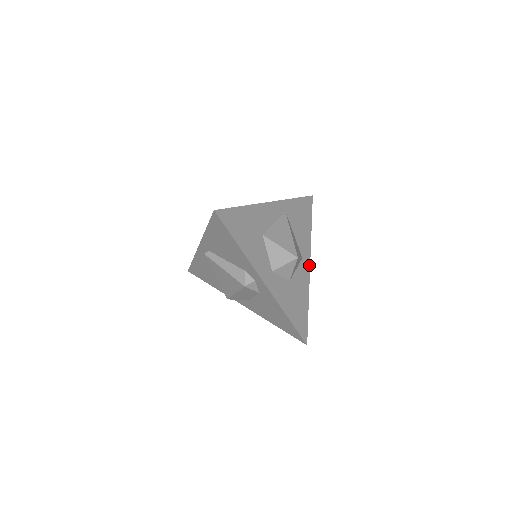
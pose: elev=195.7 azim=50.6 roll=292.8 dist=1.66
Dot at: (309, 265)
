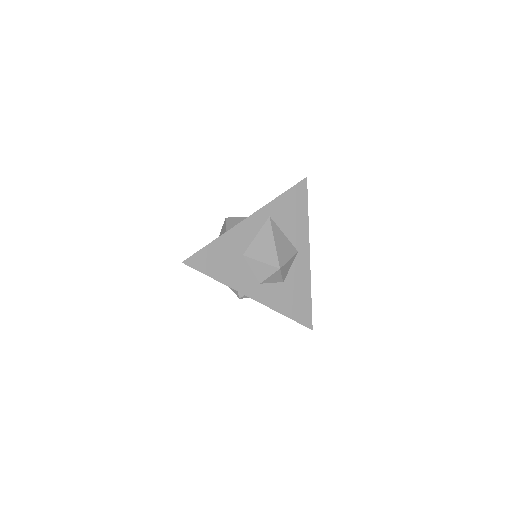
Dot at: (308, 254)
